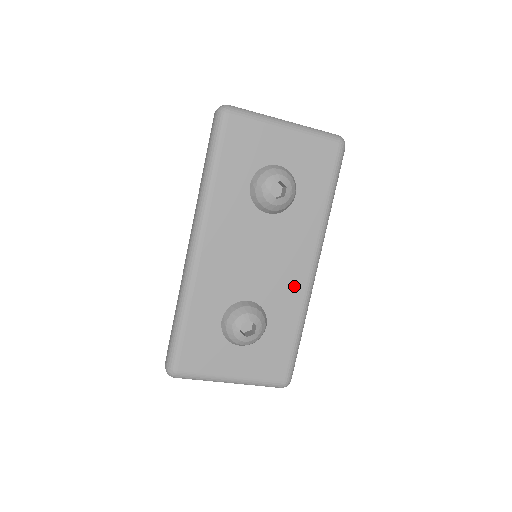
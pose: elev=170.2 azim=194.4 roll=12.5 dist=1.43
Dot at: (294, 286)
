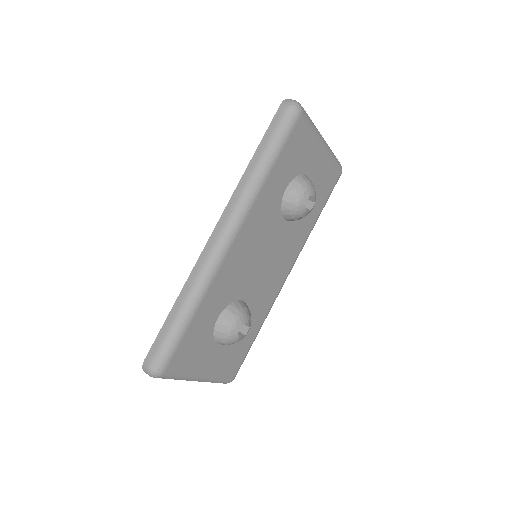
Dot at: (273, 290)
